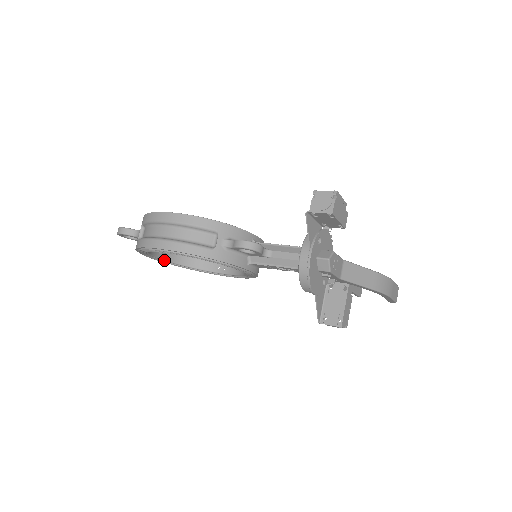
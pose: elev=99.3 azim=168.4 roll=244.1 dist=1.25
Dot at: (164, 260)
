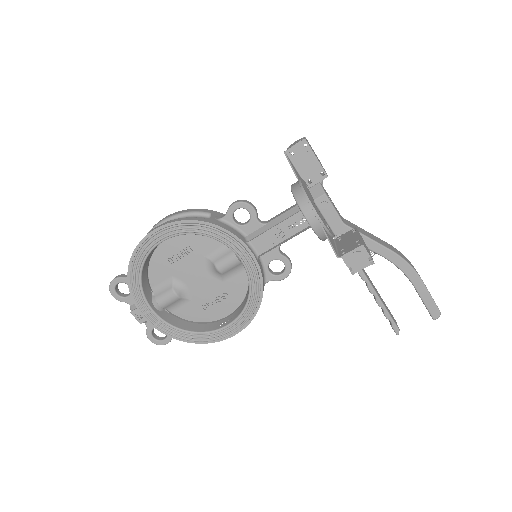
Dot at: (158, 317)
